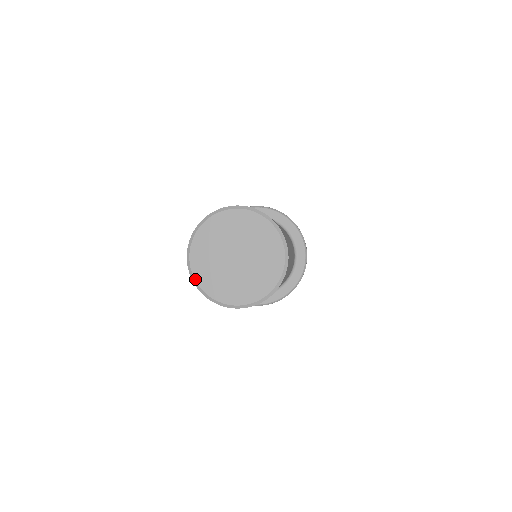
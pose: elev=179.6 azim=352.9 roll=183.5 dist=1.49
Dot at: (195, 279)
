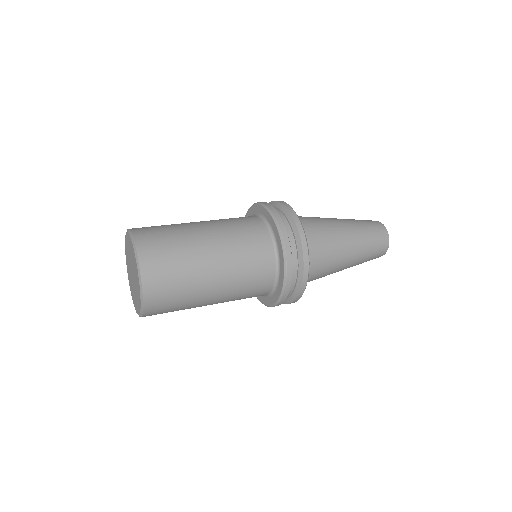
Dot at: (131, 295)
